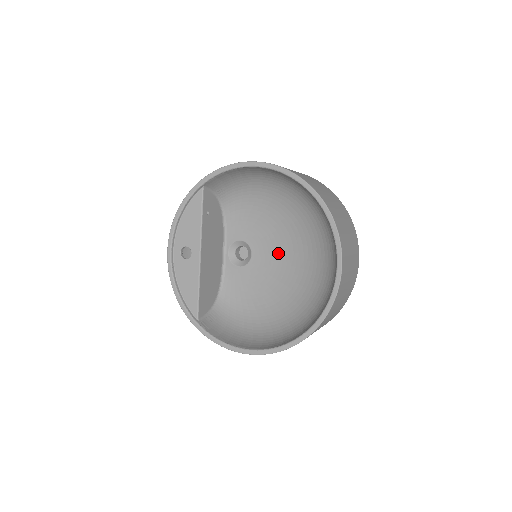
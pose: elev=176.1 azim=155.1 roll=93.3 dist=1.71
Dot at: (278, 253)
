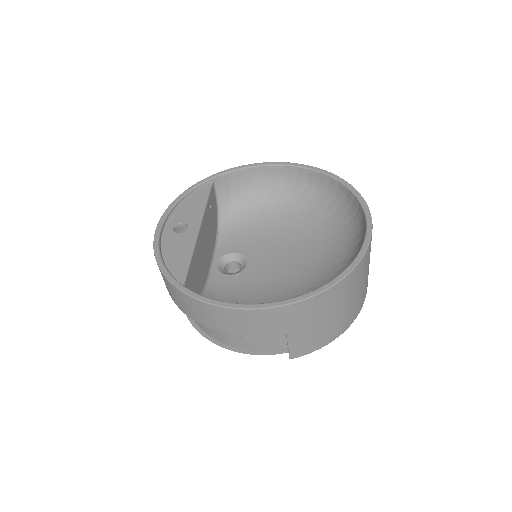
Dot at: (281, 257)
